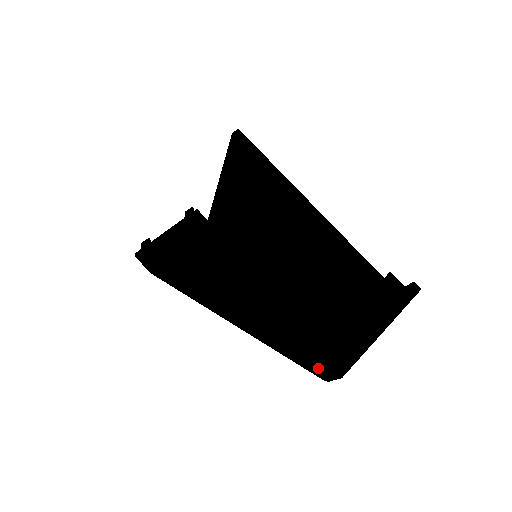
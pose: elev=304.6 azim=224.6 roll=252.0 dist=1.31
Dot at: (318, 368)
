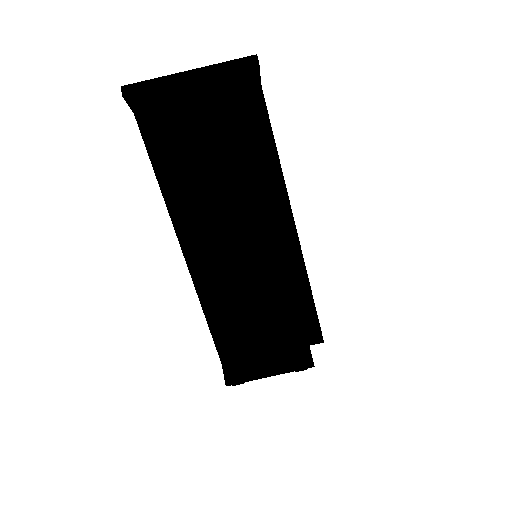
Dot at: (223, 361)
